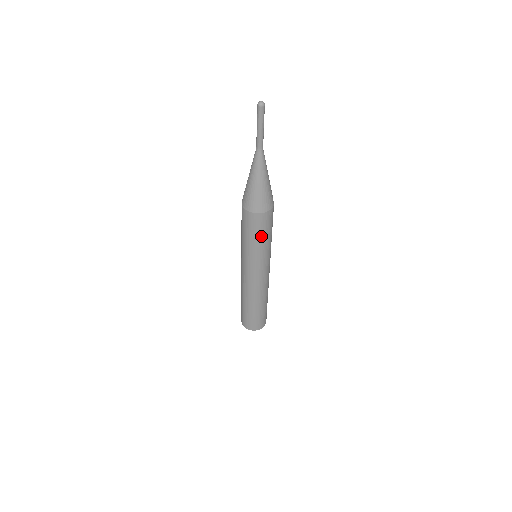
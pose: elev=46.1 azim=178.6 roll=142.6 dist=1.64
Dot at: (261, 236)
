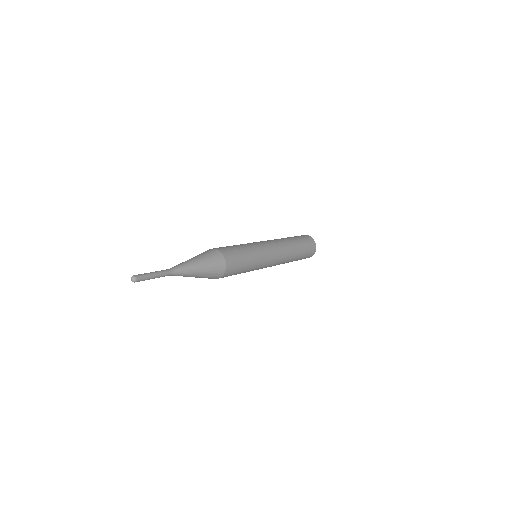
Dot at: (239, 273)
